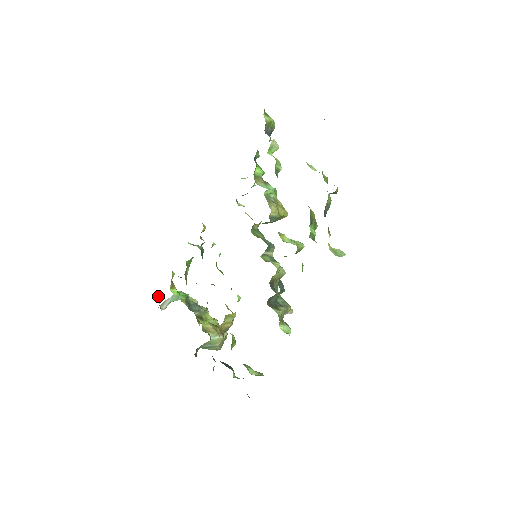
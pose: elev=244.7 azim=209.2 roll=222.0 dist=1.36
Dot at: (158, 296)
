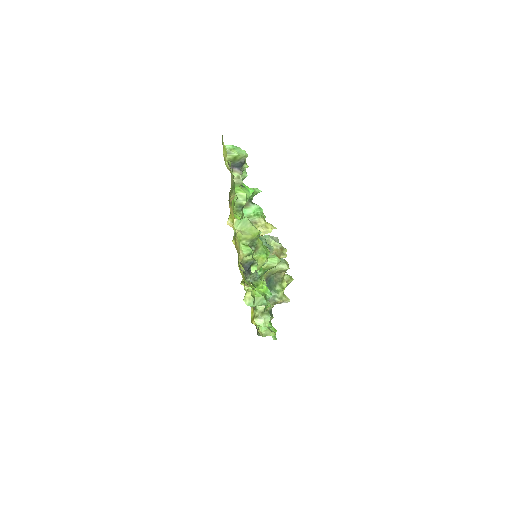
Dot at: occluded
